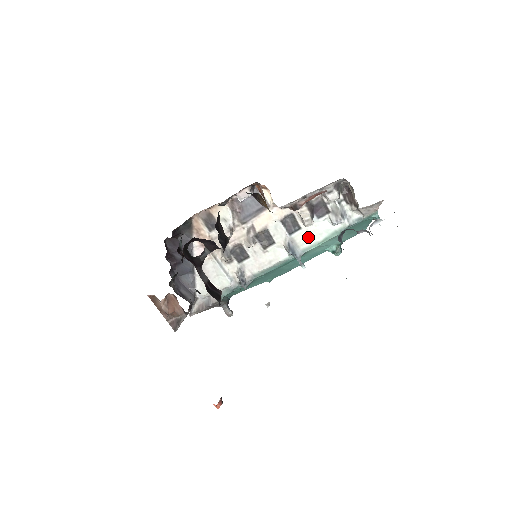
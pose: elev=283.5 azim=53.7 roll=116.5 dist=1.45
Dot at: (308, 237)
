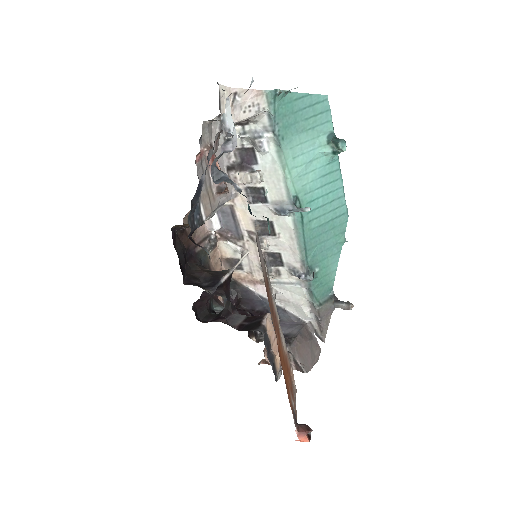
Dot at: (275, 185)
